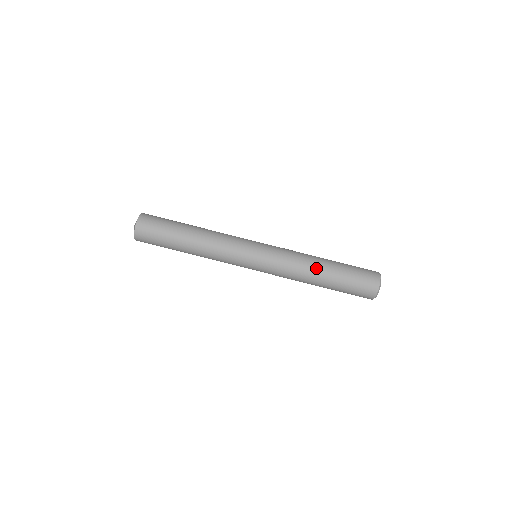
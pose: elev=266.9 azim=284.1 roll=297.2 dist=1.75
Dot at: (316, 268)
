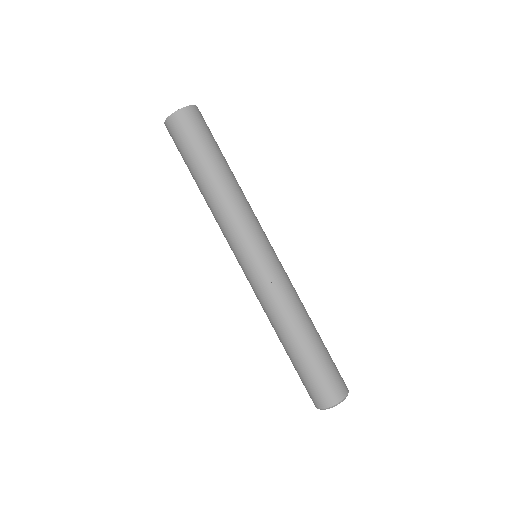
Dot at: (305, 321)
